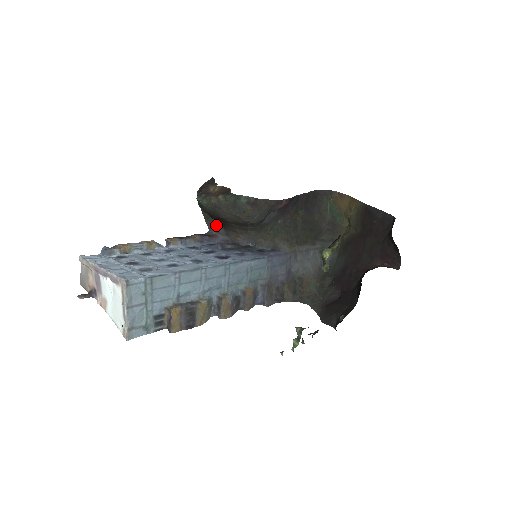
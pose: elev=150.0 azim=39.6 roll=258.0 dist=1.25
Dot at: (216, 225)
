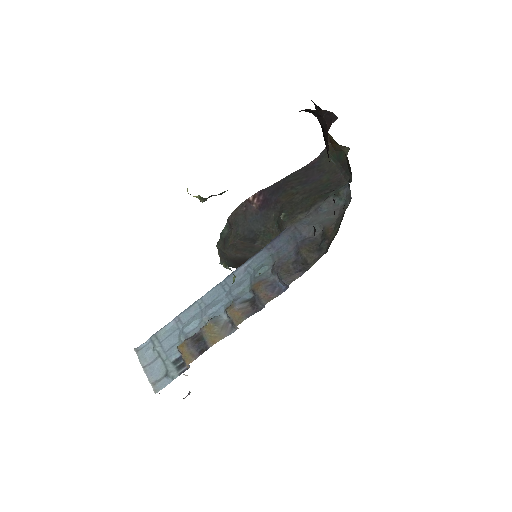
Dot at: occluded
